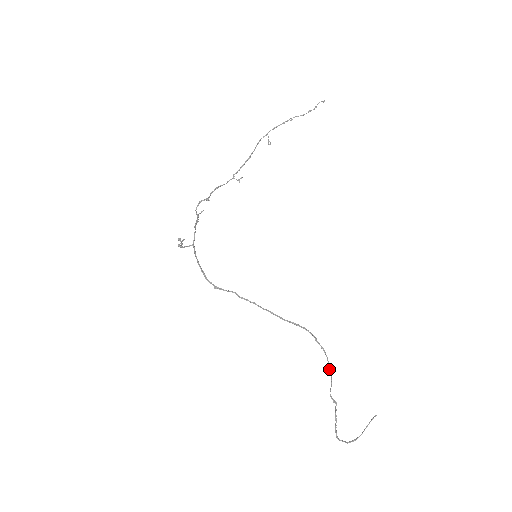
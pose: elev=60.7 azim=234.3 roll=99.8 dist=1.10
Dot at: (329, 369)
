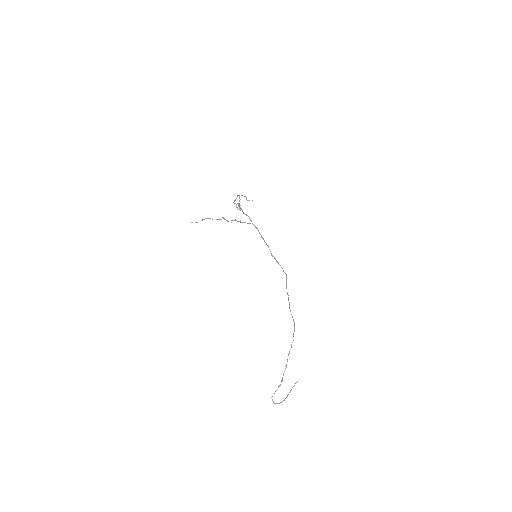
Dot at: occluded
